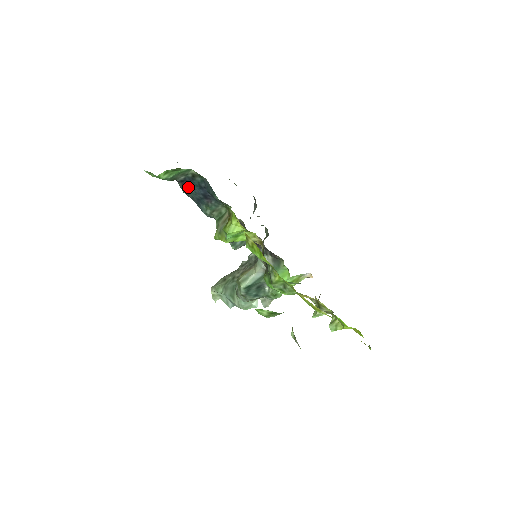
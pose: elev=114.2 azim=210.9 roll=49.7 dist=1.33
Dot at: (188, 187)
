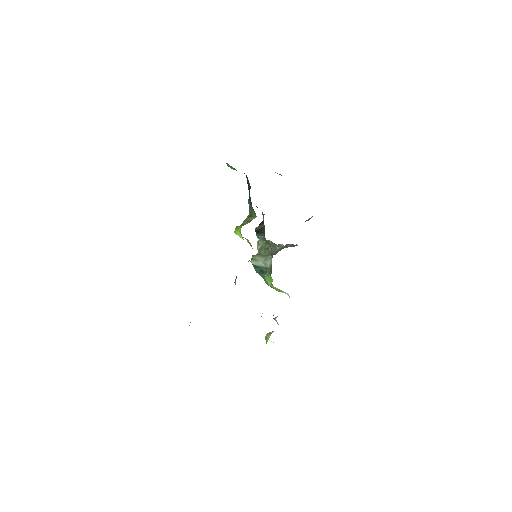
Dot at: (247, 180)
